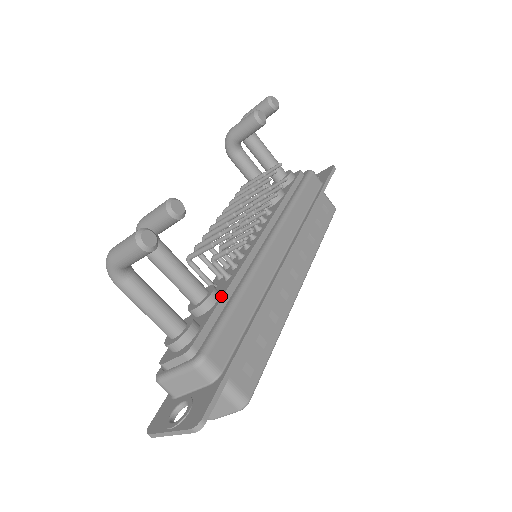
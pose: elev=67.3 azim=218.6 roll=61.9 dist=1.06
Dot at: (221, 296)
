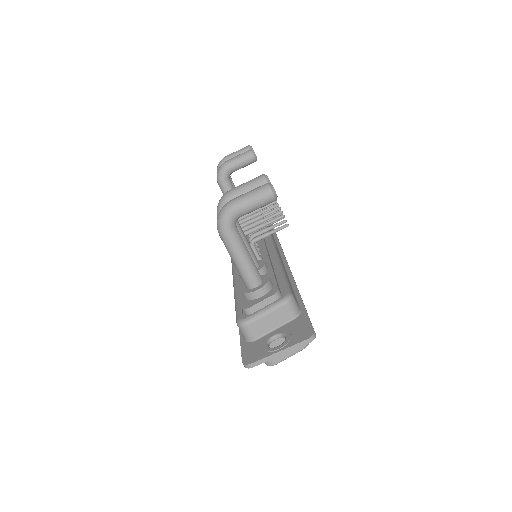
Dot at: (270, 266)
